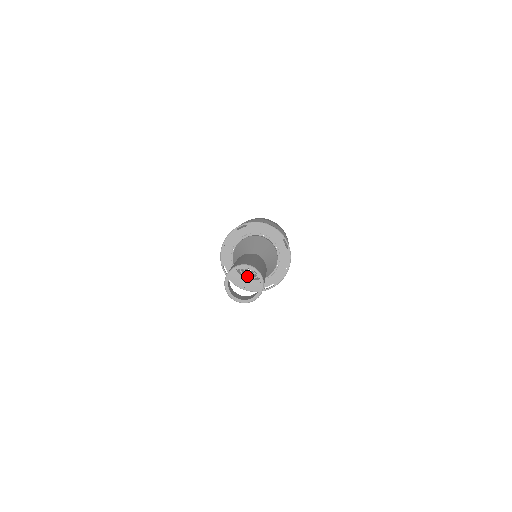
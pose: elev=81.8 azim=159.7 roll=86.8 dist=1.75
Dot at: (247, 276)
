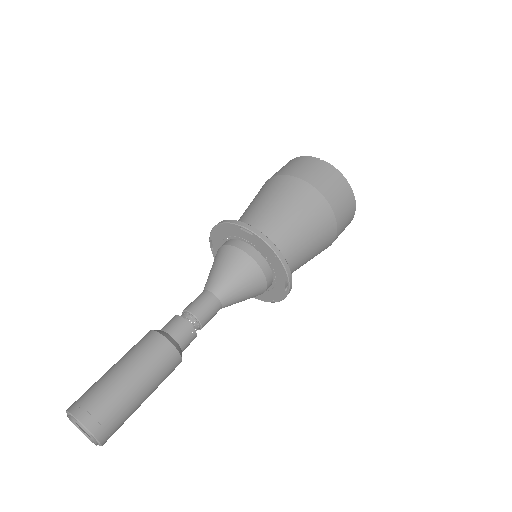
Dot at: occluded
